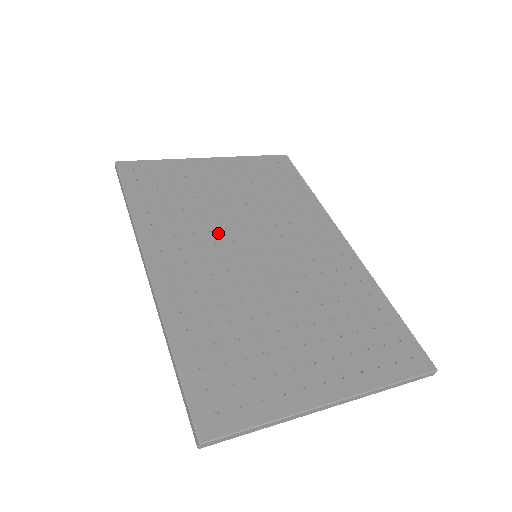
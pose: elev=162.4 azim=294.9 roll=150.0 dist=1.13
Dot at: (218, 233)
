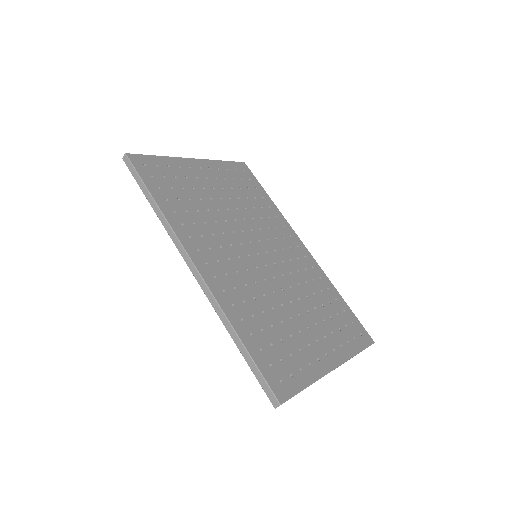
Dot at: (228, 235)
